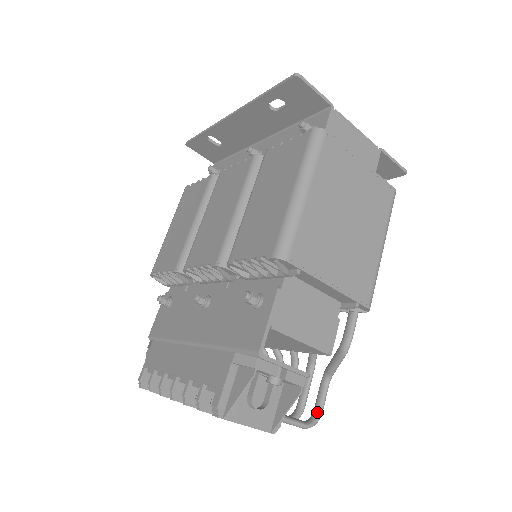
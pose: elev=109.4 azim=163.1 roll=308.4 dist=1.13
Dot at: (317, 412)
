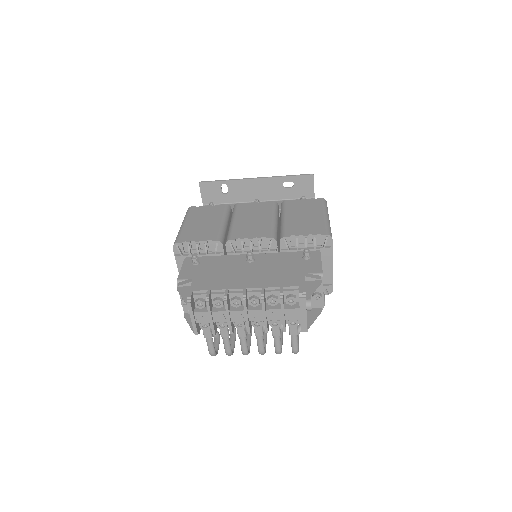
Dot at: occluded
